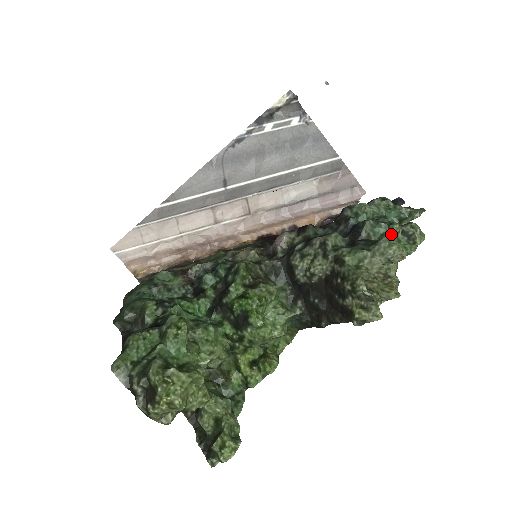
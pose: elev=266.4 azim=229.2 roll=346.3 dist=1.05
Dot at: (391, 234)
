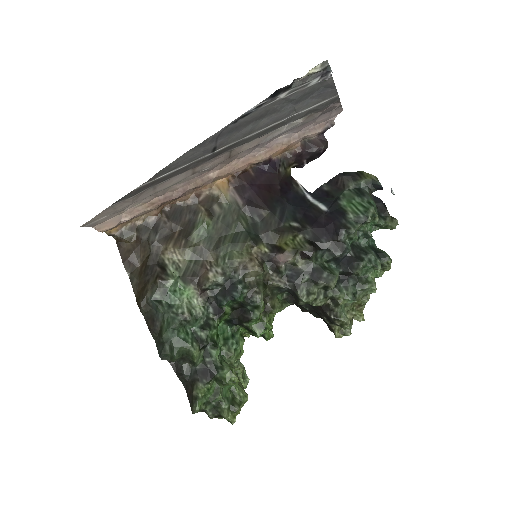
Dot at: (372, 270)
